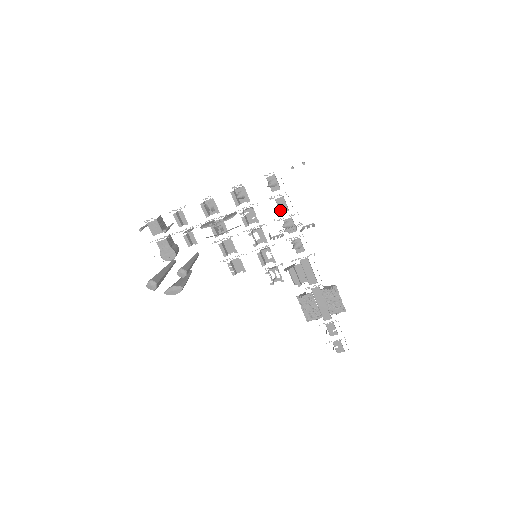
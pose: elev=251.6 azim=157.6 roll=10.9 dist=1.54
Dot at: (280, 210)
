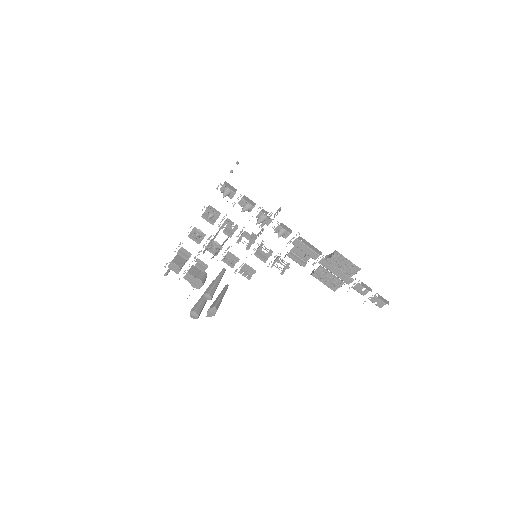
Dot at: occluded
